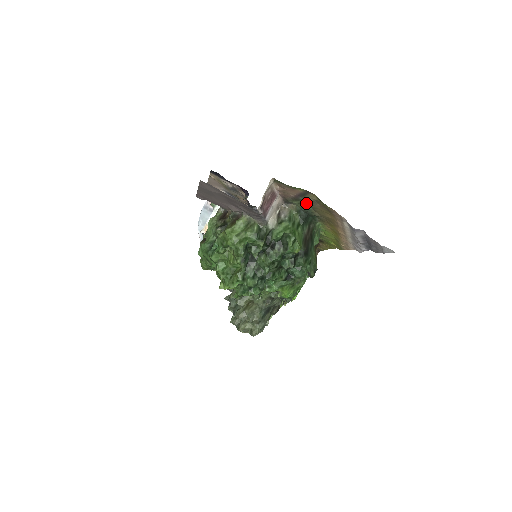
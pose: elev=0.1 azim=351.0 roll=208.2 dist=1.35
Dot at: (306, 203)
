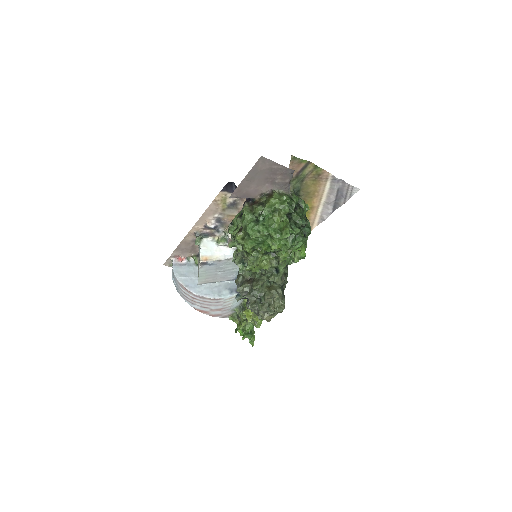
Dot at: (299, 181)
